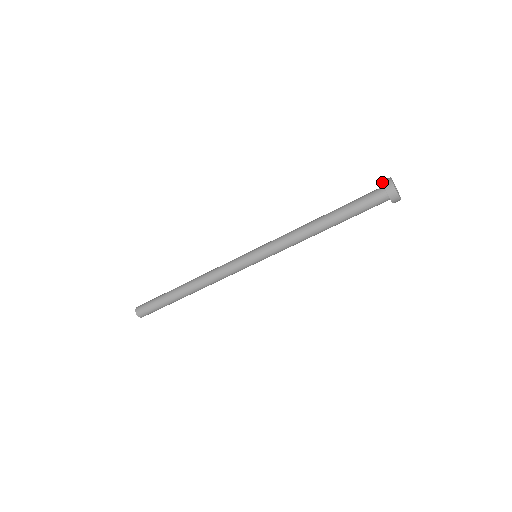
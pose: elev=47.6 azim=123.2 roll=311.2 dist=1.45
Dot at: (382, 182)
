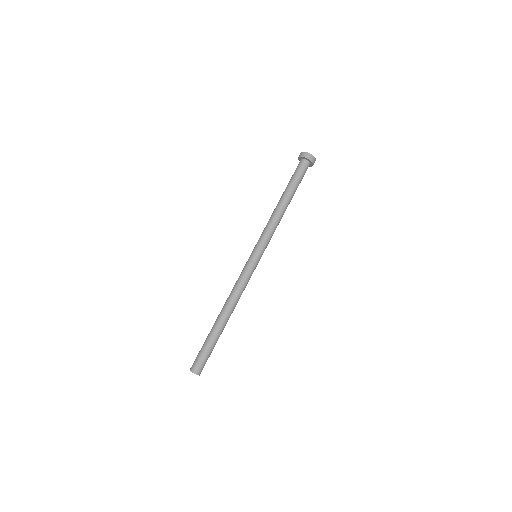
Dot at: (298, 159)
